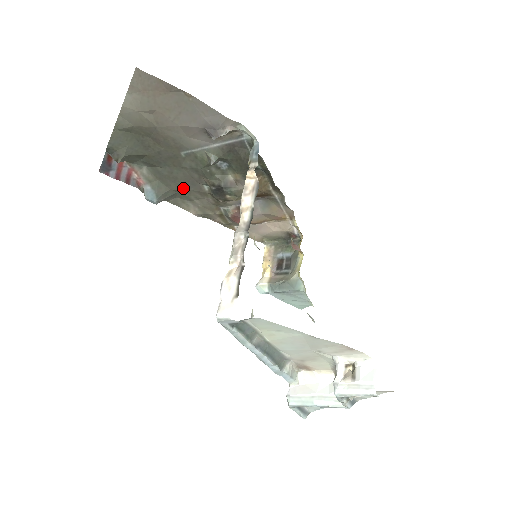
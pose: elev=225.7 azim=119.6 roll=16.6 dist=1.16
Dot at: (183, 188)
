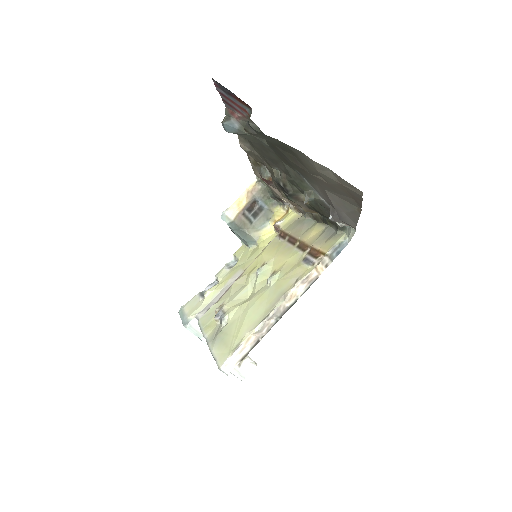
Dot at: (261, 152)
